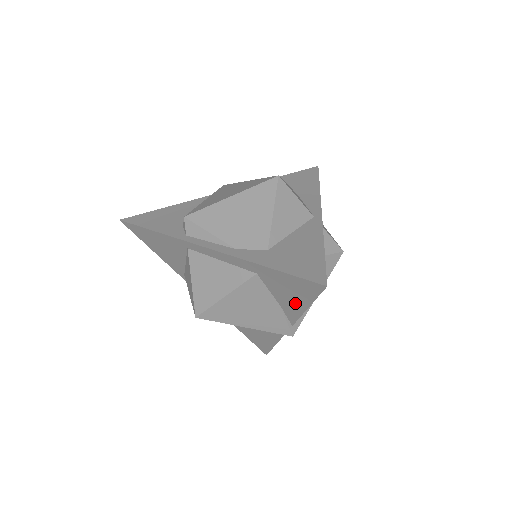
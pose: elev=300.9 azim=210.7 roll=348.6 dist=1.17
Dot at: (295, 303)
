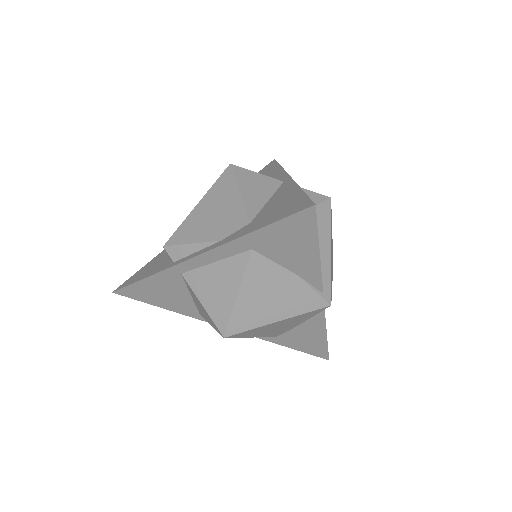
Dot at: (305, 258)
